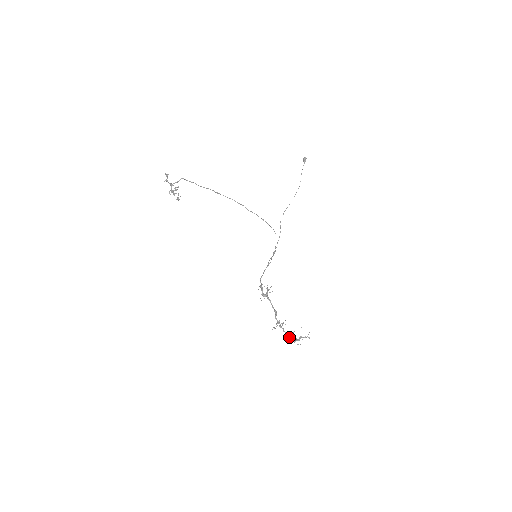
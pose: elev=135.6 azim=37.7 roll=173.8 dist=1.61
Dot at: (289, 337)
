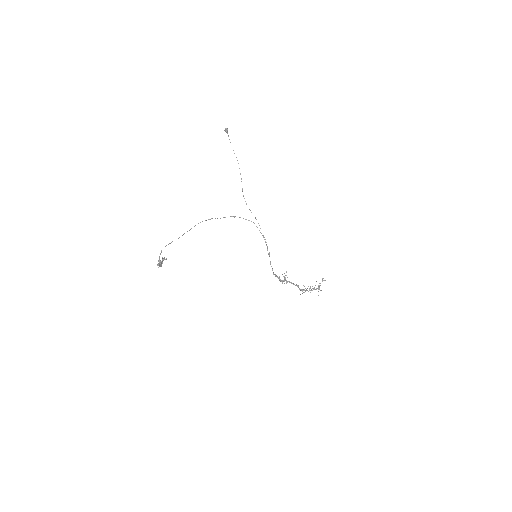
Dot at: occluded
